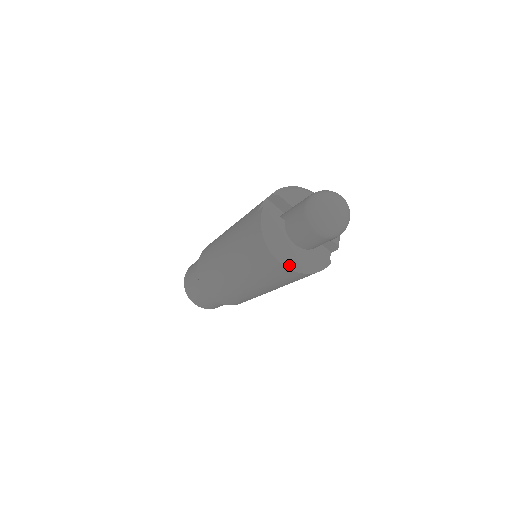
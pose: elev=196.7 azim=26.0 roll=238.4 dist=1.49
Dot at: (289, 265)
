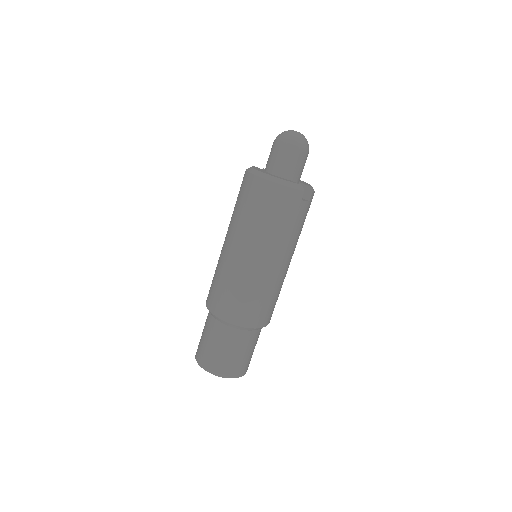
Dot at: (264, 176)
